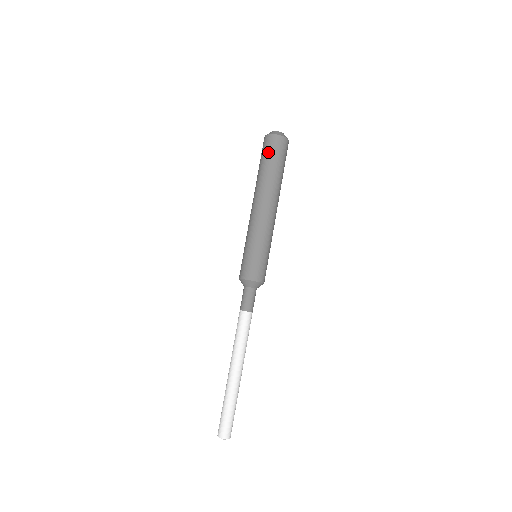
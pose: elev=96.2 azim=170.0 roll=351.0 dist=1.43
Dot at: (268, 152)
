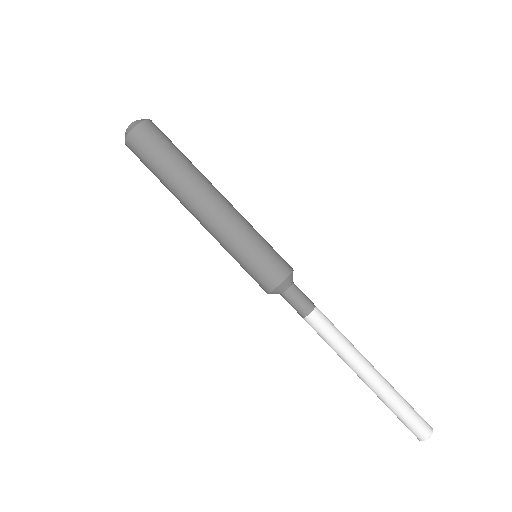
Dot at: (144, 158)
